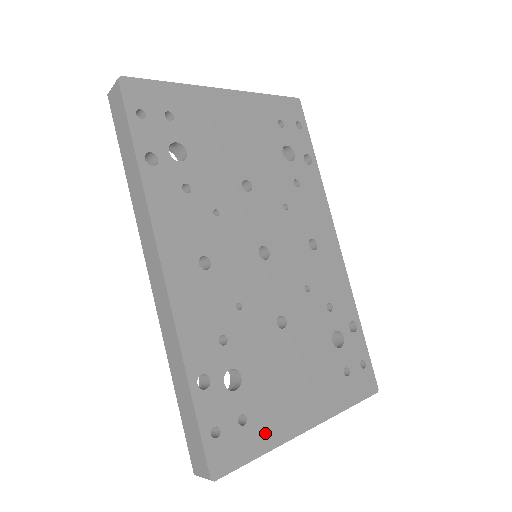
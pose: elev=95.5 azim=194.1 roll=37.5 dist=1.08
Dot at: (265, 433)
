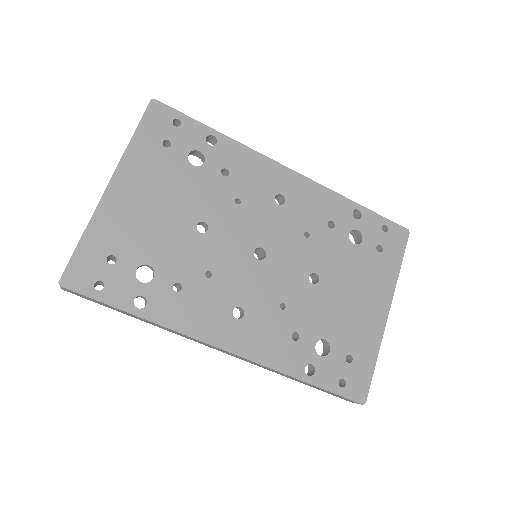
Dot at: (367, 348)
